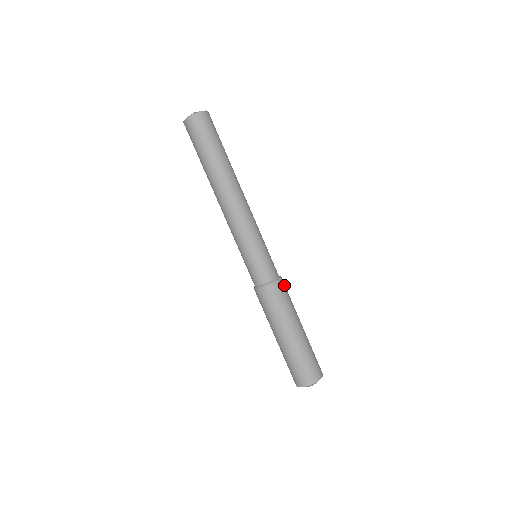
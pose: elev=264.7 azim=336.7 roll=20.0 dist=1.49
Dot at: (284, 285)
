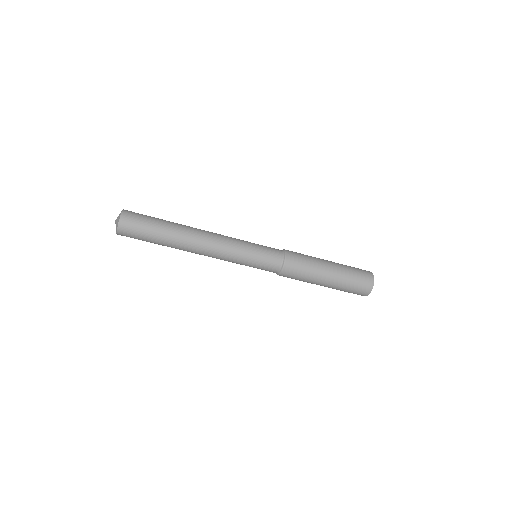
Dot at: (292, 254)
